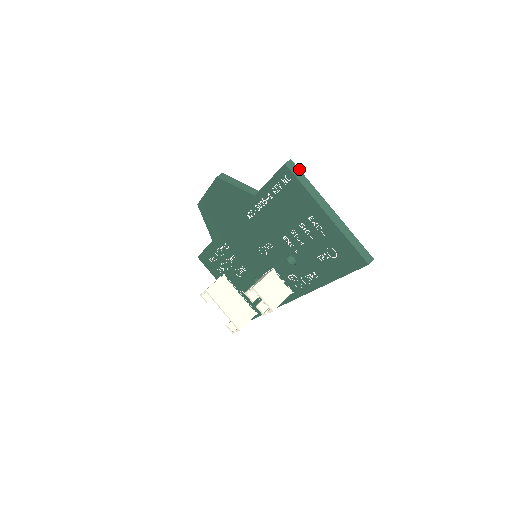
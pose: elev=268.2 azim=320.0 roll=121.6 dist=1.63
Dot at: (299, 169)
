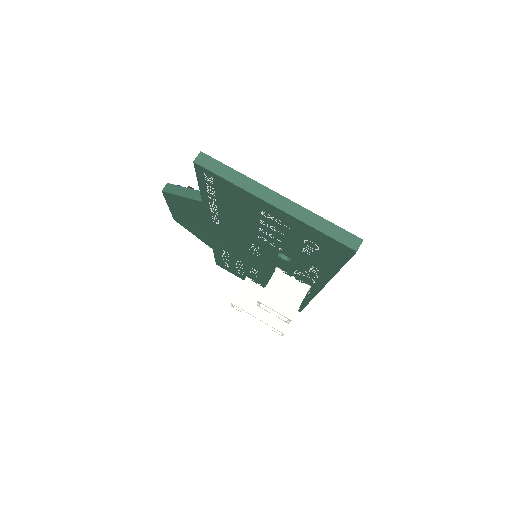
Dot at: (216, 160)
